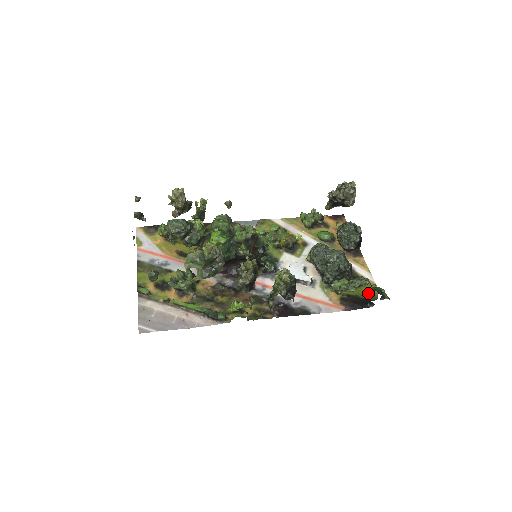
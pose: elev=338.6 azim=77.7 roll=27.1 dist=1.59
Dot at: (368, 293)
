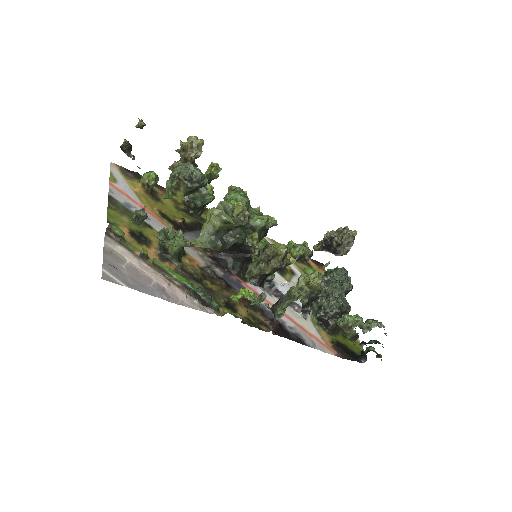
Dot at: (355, 347)
